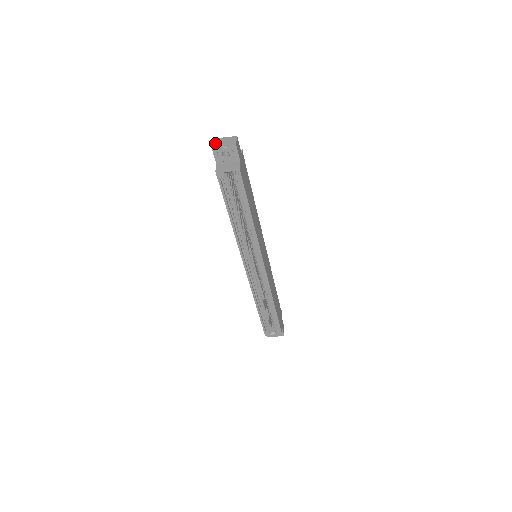
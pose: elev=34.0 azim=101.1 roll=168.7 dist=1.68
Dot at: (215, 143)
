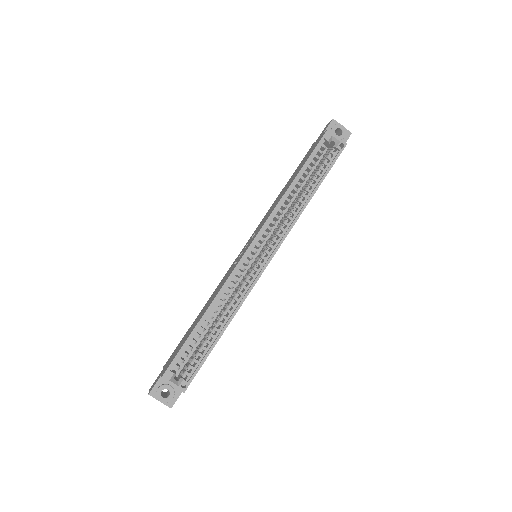
Dot at: occluded
